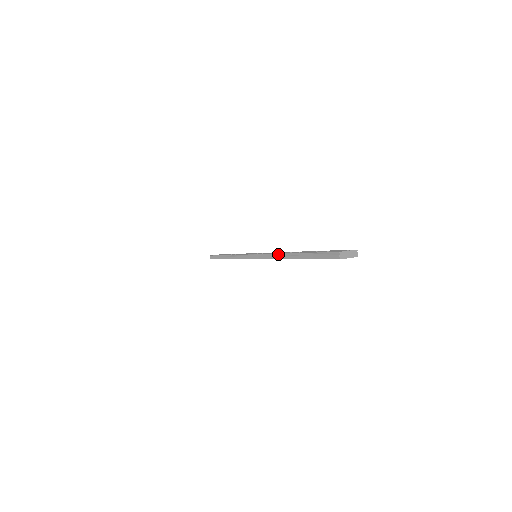
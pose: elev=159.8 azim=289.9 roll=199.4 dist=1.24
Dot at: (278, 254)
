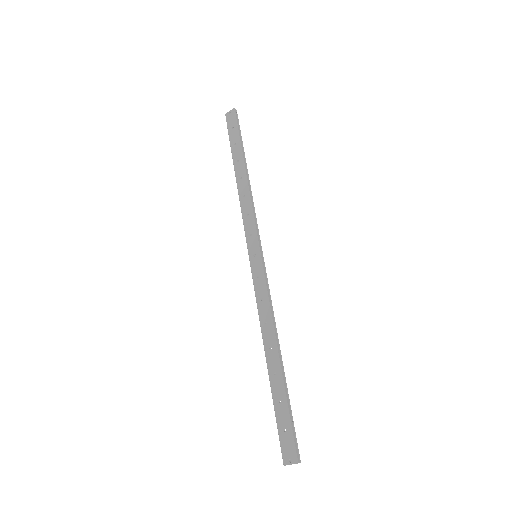
Dot at: (240, 191)
